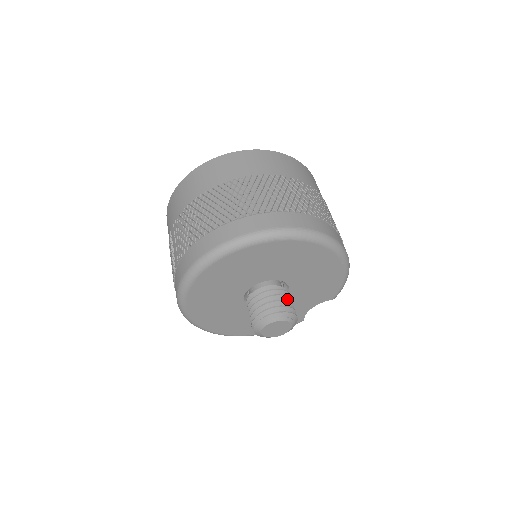
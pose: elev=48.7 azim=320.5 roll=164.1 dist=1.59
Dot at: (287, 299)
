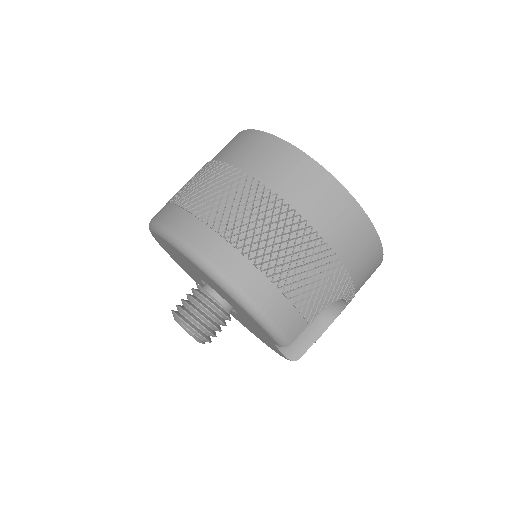
Dot at: (201, 307)
